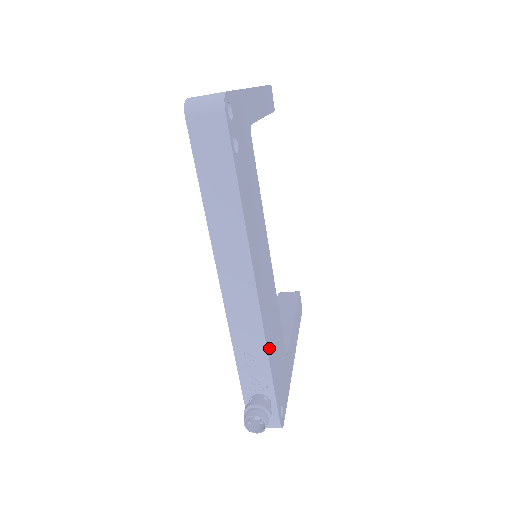
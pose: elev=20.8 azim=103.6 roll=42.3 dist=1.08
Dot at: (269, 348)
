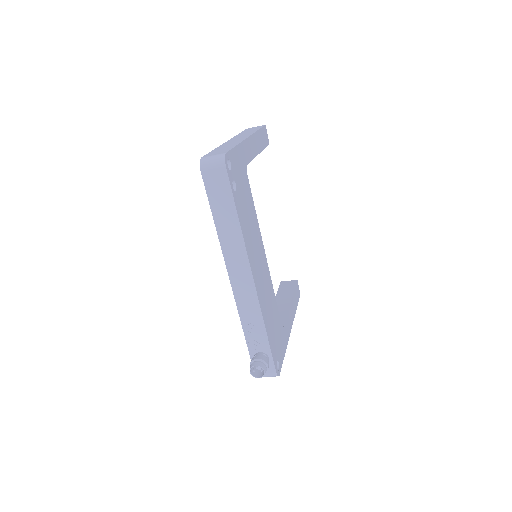
Dot at: (265, 320)
